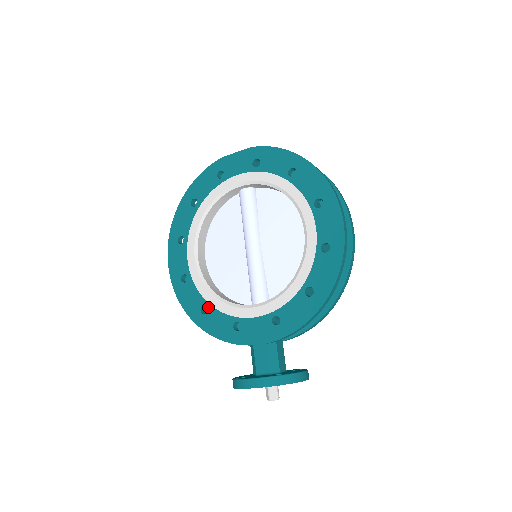
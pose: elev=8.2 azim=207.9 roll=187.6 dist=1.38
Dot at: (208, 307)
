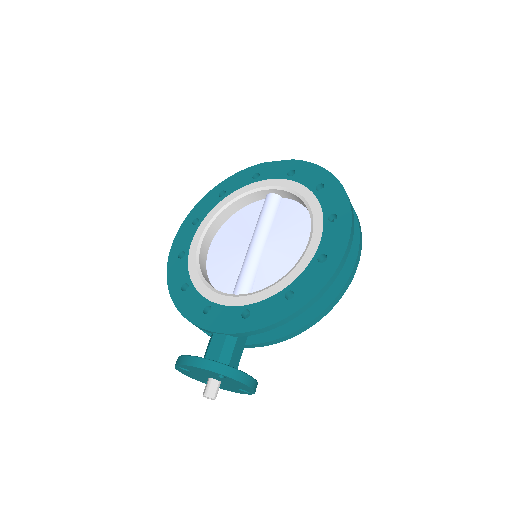
Dot at: (190, 285)
